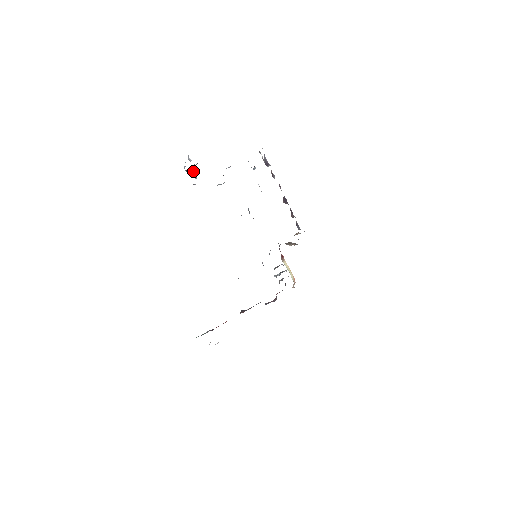
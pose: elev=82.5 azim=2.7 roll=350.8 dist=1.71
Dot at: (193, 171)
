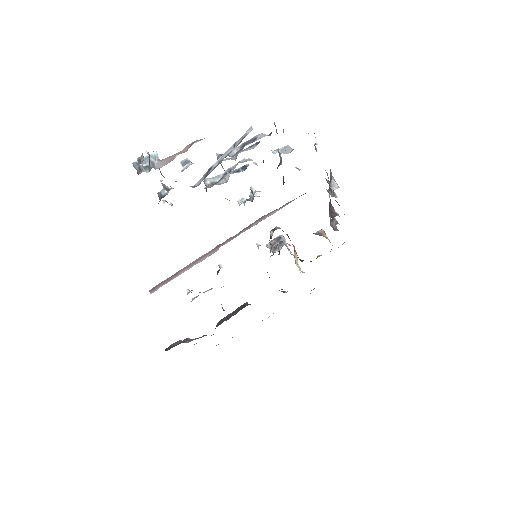
Dot at: occluded
